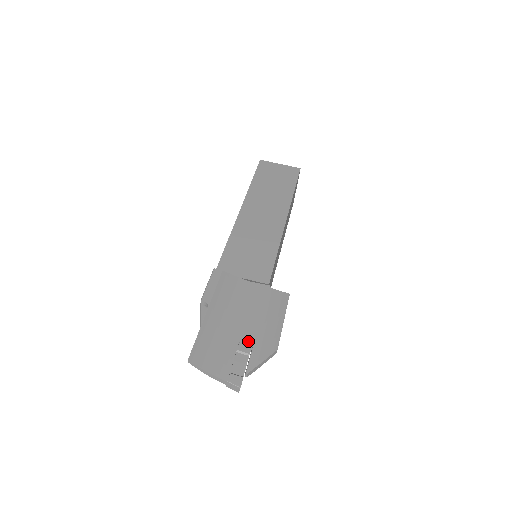
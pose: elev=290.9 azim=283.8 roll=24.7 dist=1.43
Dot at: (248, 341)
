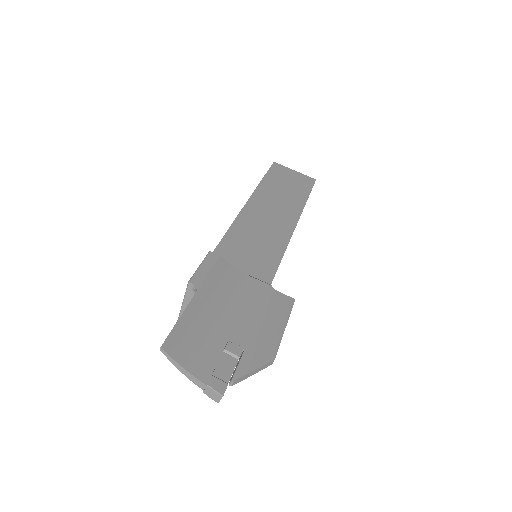
Dot at: (239, 342)
